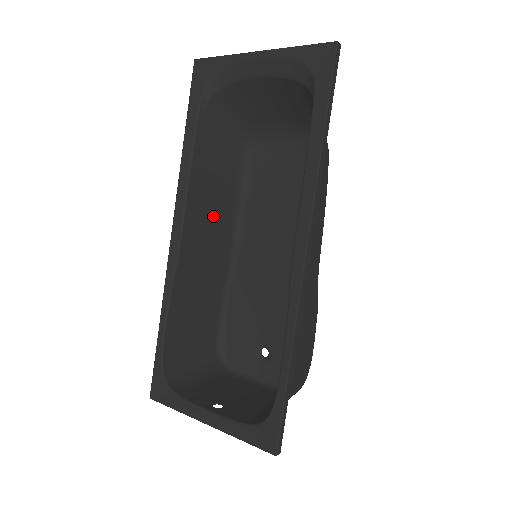
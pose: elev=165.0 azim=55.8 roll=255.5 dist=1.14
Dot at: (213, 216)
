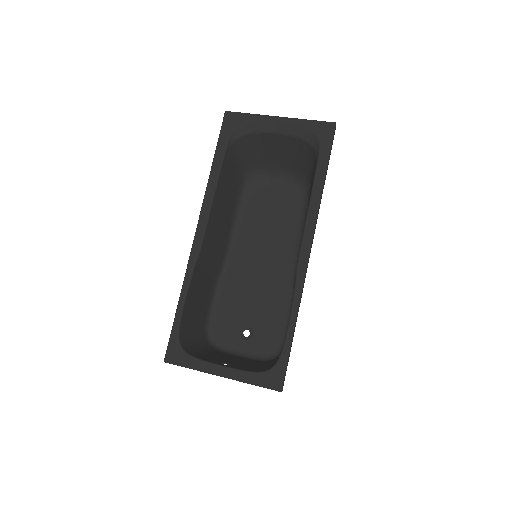
Dot at: (221, 225)
